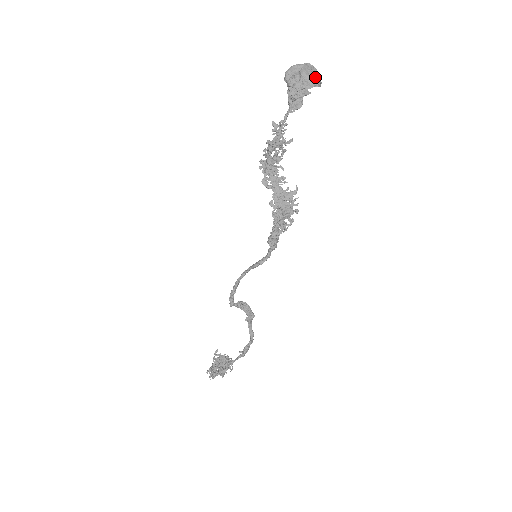
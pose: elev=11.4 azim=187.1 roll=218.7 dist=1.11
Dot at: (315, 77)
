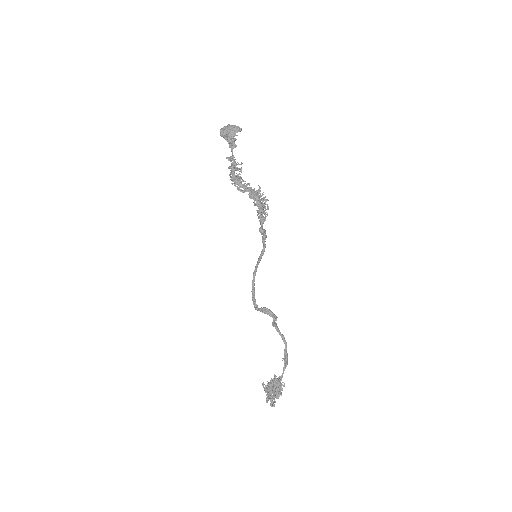
Dot at: (237, 126)
